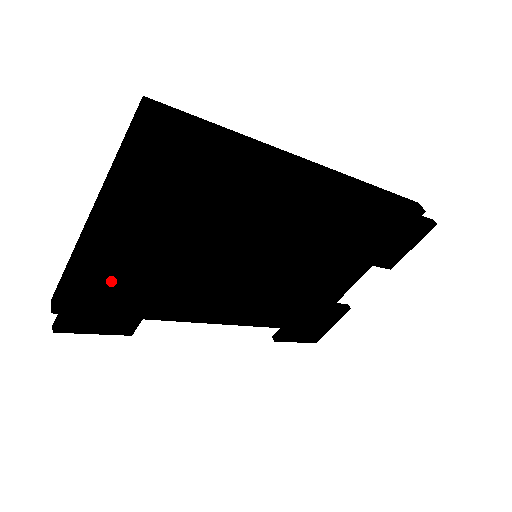
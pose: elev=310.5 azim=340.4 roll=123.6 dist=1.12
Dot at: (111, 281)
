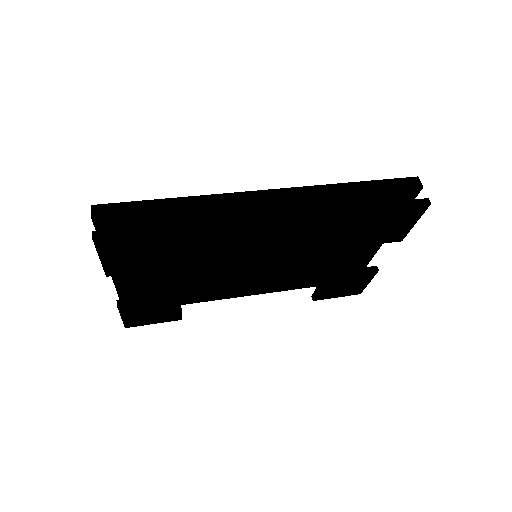
Dot at: (140, 302)
